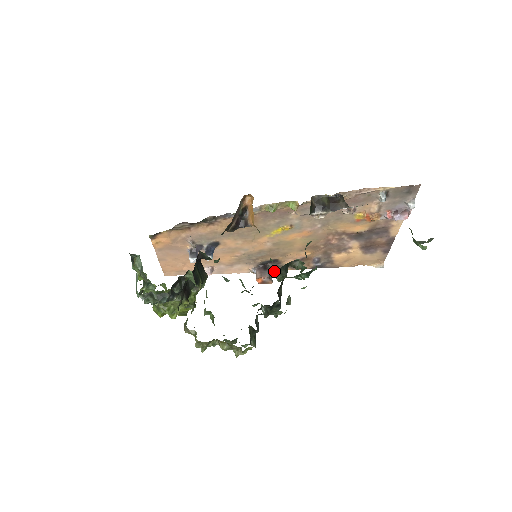
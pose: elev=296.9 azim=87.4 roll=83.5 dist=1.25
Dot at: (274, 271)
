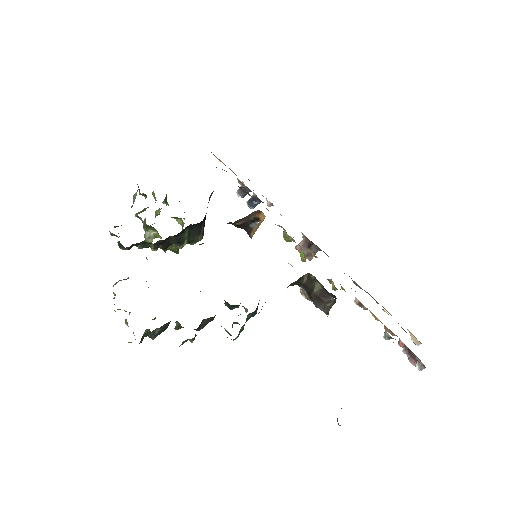
Dot at: occluded
